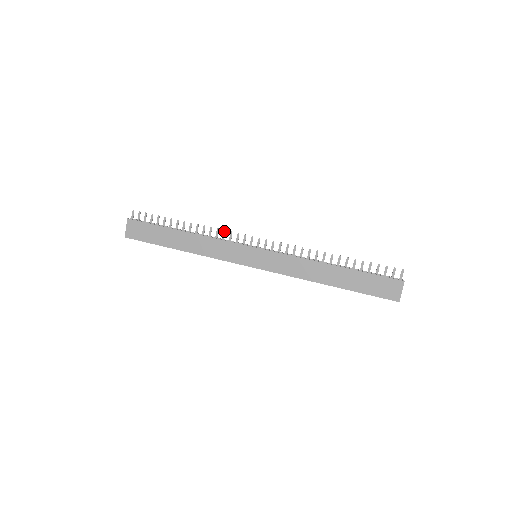
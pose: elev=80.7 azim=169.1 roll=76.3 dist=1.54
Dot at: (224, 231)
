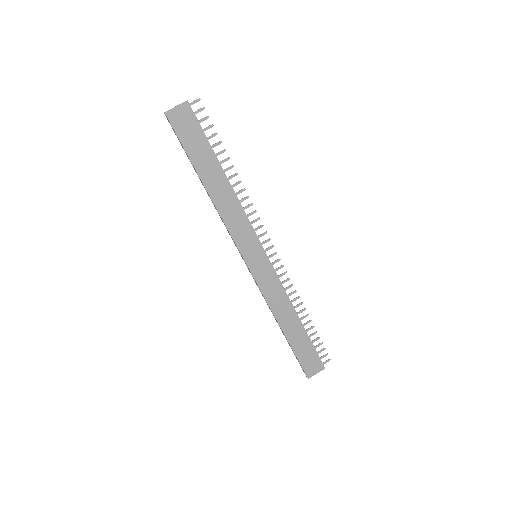
Dot at: (255, 211)
